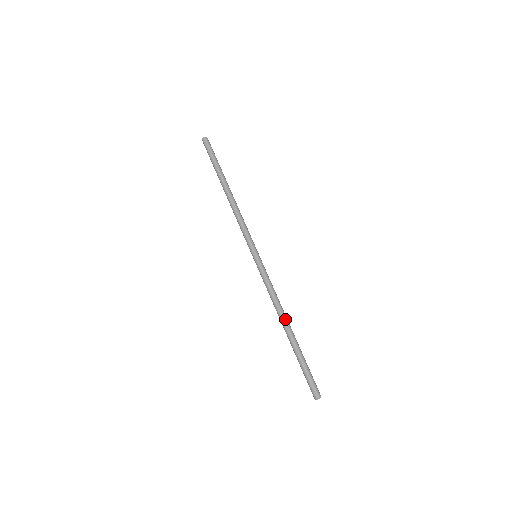
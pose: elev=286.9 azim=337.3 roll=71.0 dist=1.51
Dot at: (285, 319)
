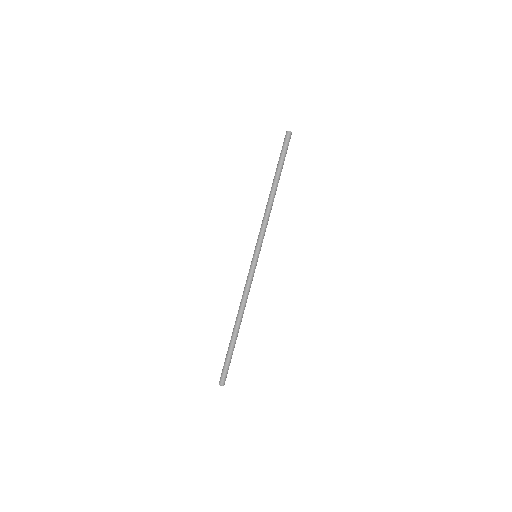
Dot at: (241, 317)
